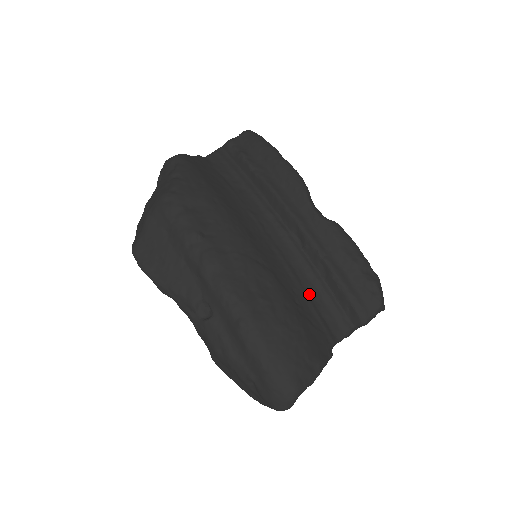
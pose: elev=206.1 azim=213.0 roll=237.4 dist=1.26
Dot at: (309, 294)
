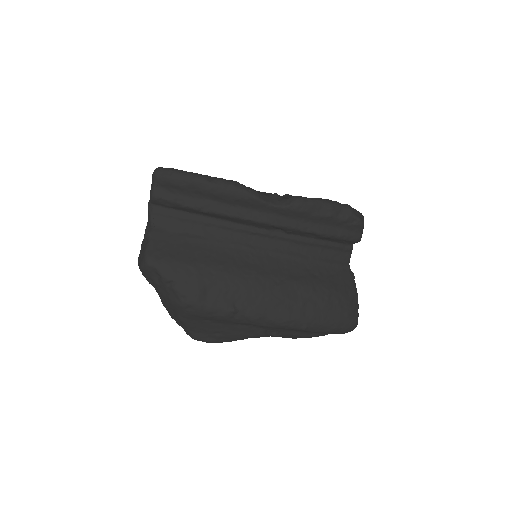
Dot at: (315, 257)
